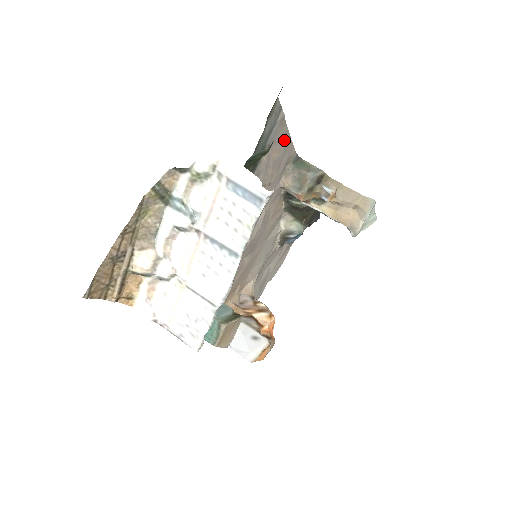
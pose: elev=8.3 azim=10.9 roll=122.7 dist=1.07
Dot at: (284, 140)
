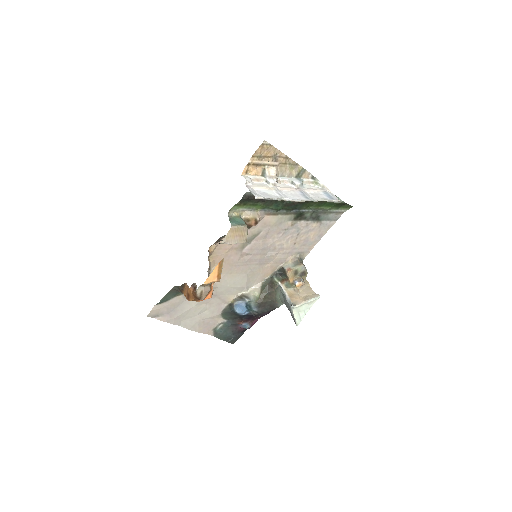
Dot at: (317, 238)
